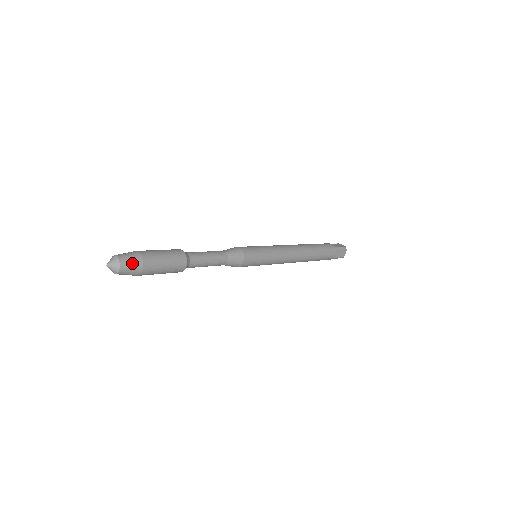
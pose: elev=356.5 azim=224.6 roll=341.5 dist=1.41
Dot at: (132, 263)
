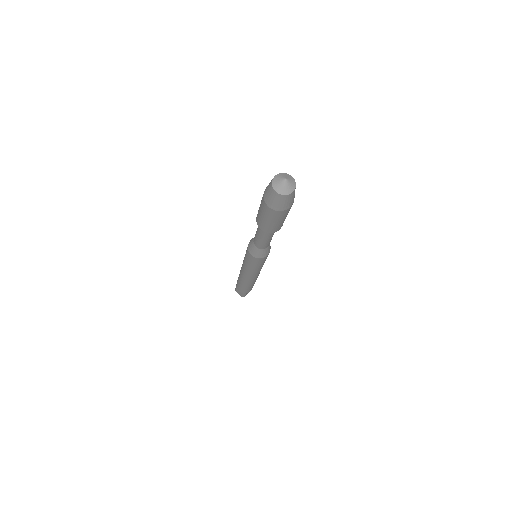
Dot at: (294, 195)
